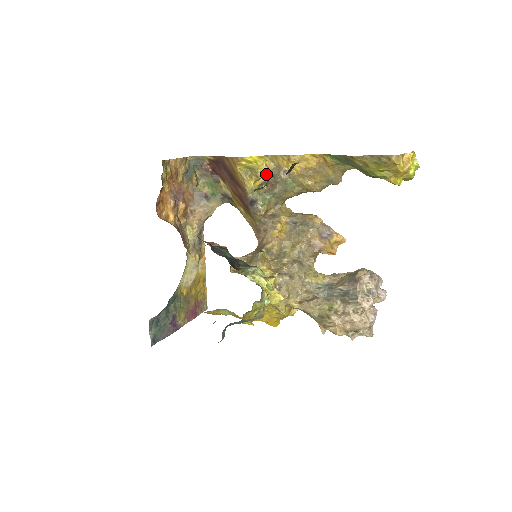
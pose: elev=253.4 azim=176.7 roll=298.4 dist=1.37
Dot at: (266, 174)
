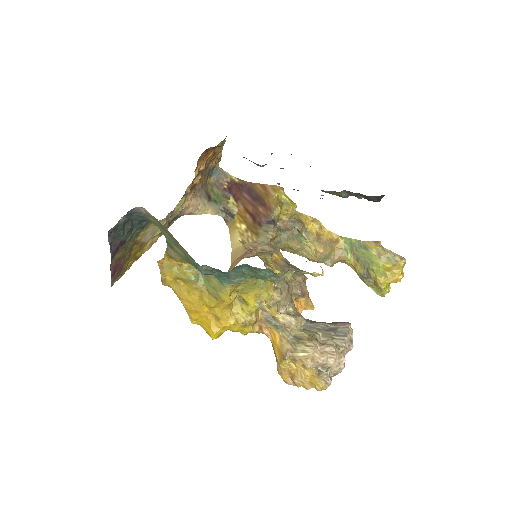
Dot at: (291, 216)
